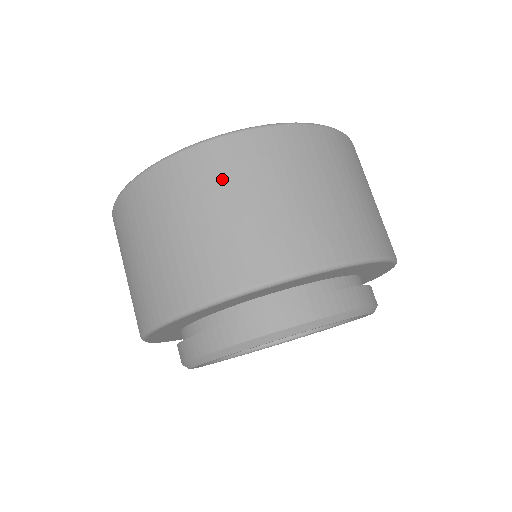
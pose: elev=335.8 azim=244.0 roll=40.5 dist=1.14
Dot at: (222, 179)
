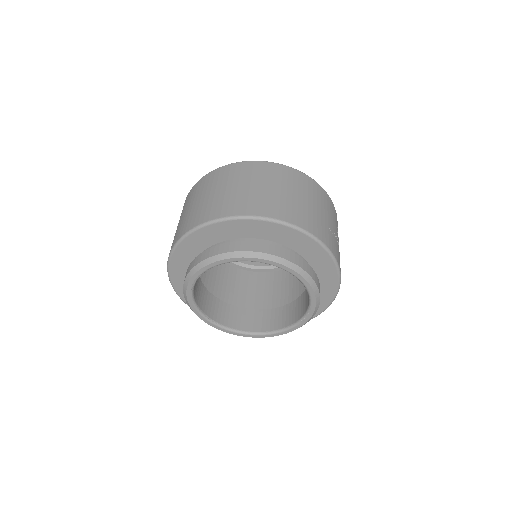
Dot at: (209, 185)
